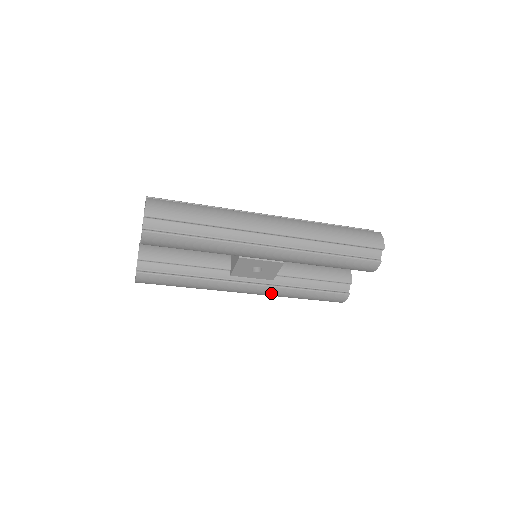
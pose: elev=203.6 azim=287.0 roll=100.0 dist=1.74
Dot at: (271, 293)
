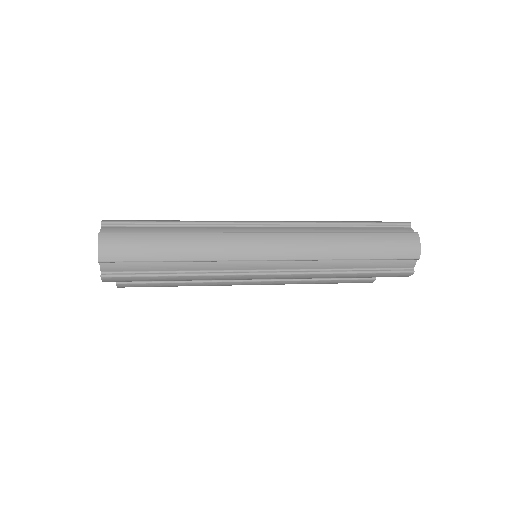
Dot at: (279, 284)
